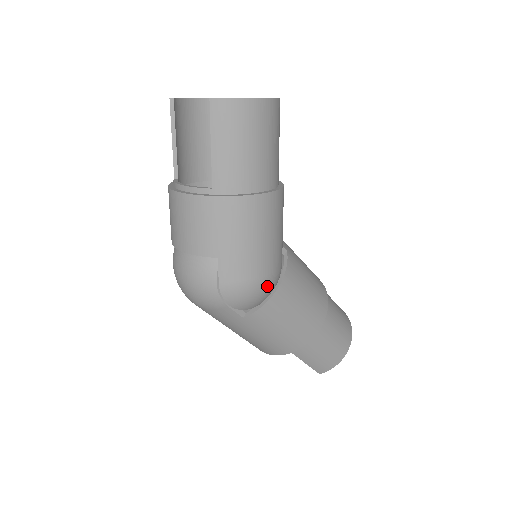
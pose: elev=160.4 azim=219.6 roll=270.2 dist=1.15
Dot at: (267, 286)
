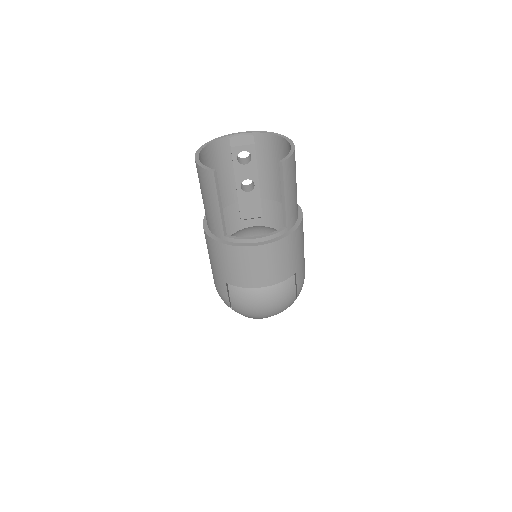
Dot at: occluded
